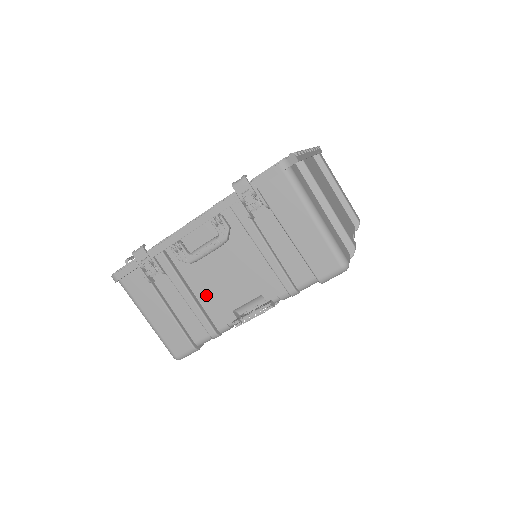
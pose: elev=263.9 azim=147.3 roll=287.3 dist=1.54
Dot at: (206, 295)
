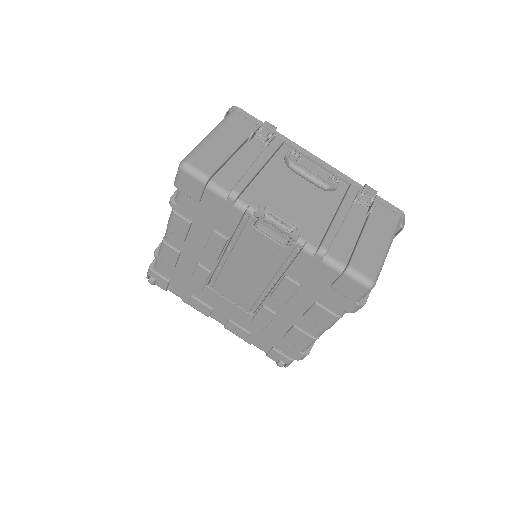
Dot at: (265, 183)
